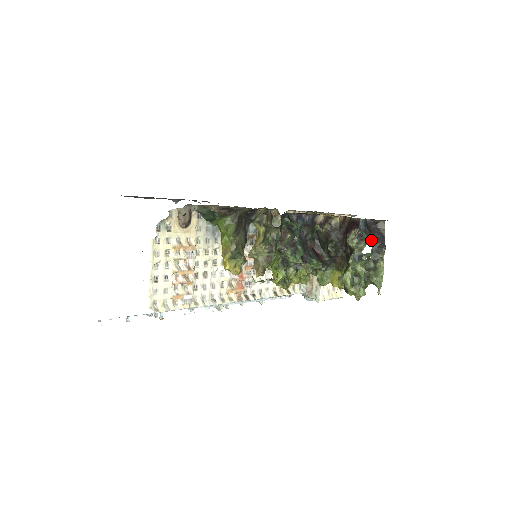
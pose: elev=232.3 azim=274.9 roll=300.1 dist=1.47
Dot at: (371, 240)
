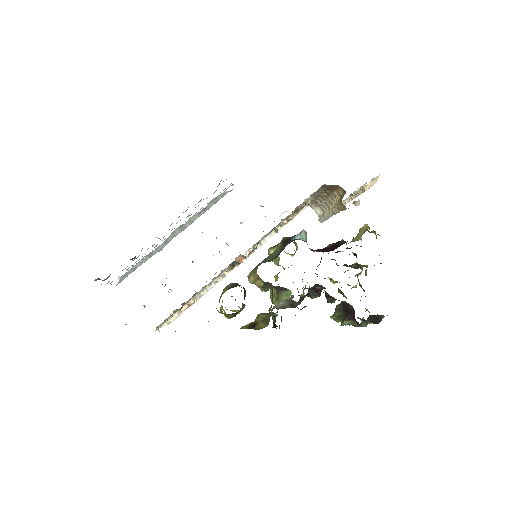
Dot at: (367, 323)
